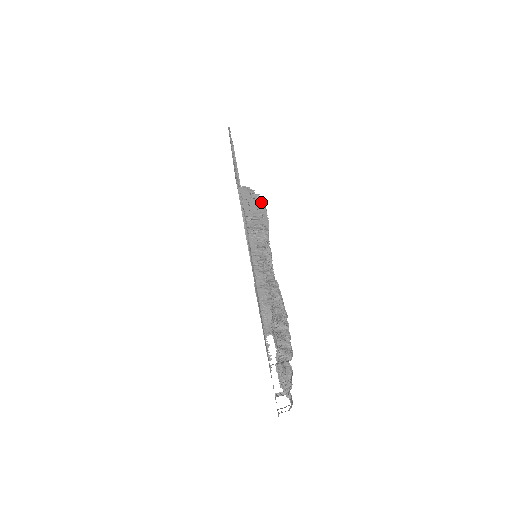
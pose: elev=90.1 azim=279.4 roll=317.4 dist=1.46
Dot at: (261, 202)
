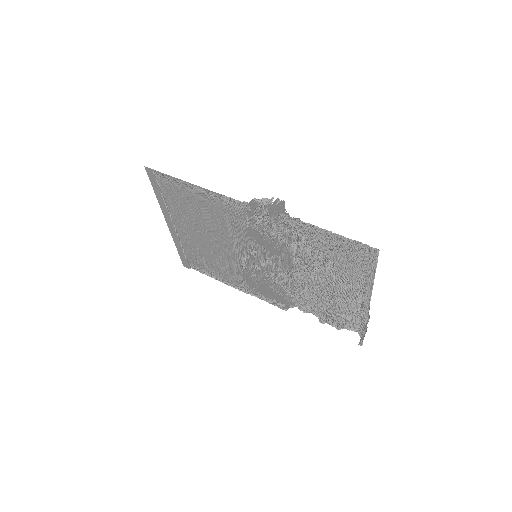
Dot at: (281, 201)
